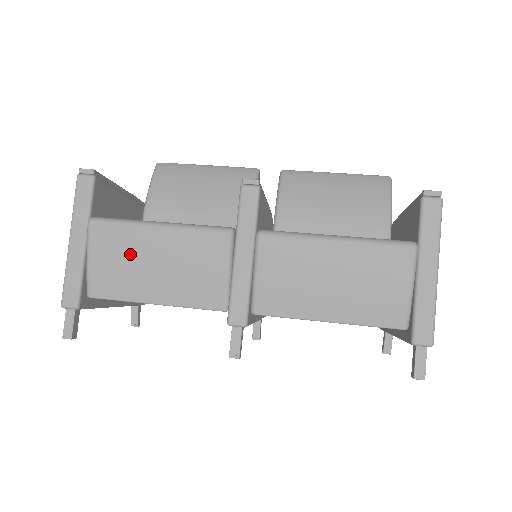
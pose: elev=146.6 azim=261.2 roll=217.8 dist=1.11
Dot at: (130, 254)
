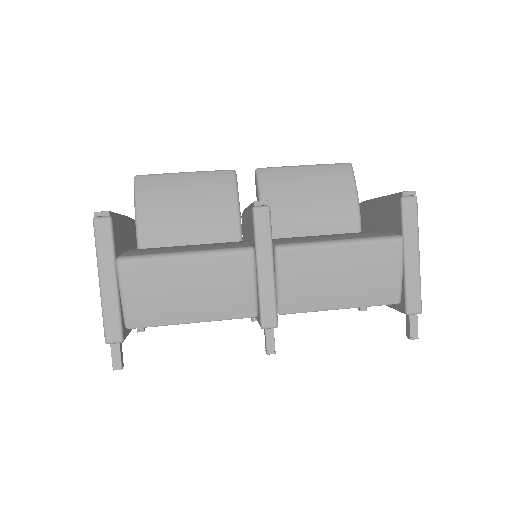
Dot at: (163, 285)
